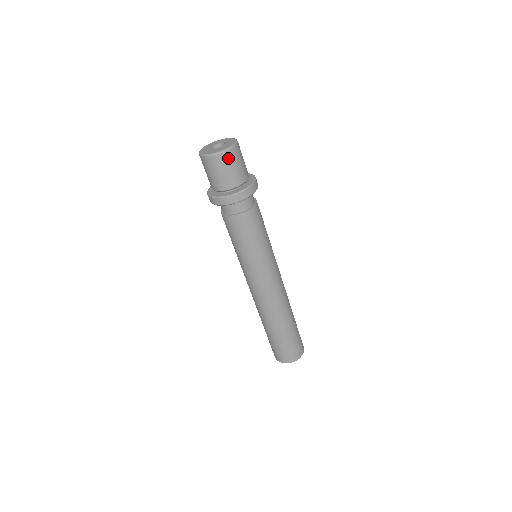
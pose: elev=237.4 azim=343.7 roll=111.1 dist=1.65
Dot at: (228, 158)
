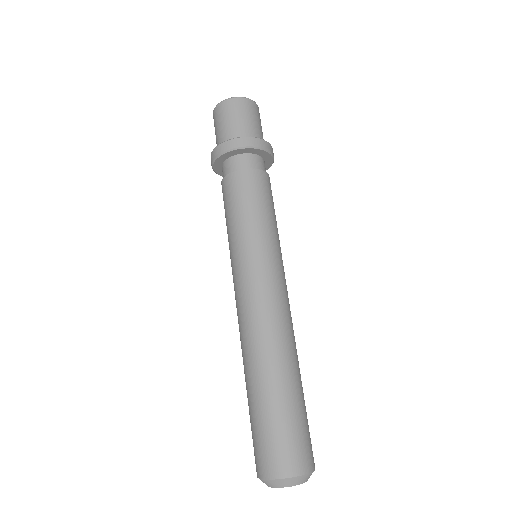
Dot at: (249, 106)
